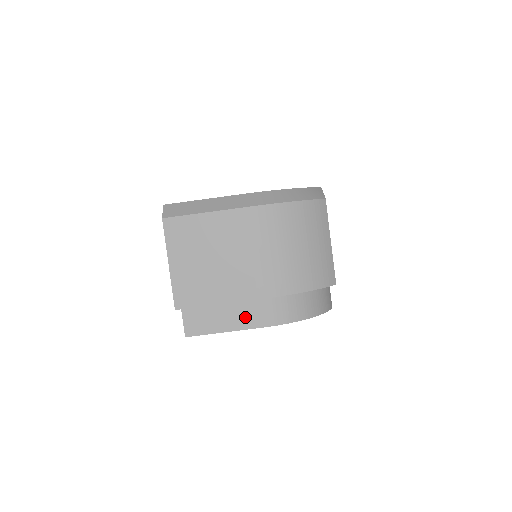
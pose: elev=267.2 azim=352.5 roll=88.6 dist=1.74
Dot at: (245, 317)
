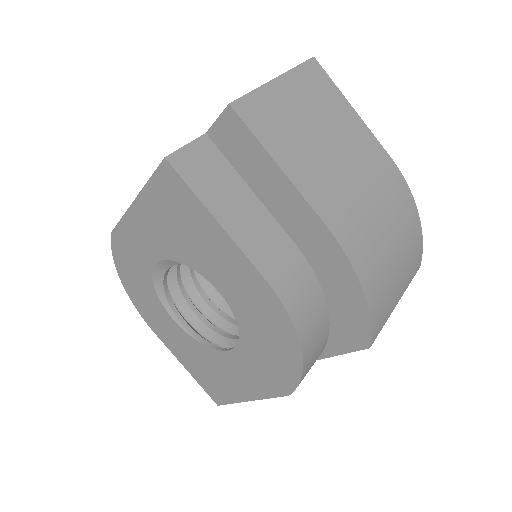
Dot at: (257, 239)
